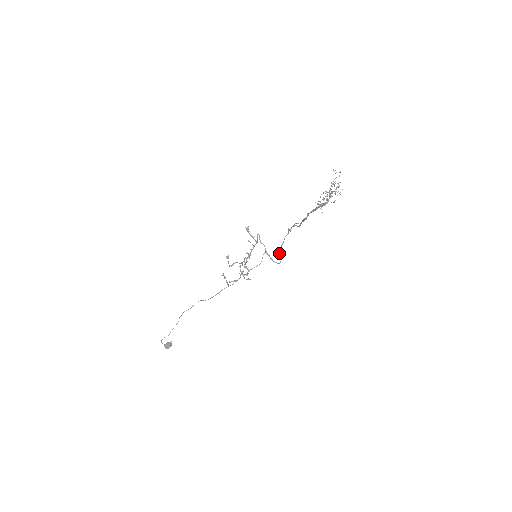
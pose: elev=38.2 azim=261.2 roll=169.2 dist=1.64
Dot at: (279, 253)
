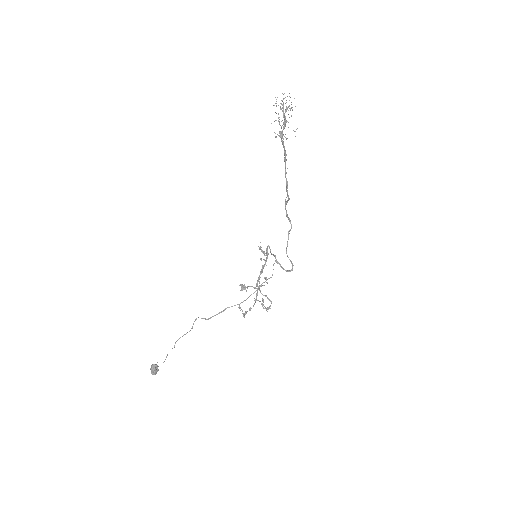
Dot at: (286, 253)
